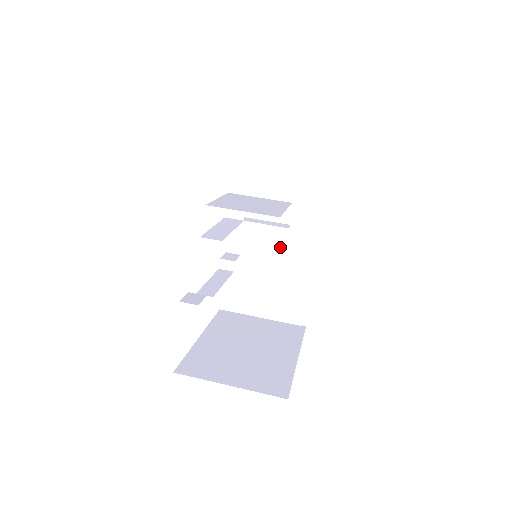
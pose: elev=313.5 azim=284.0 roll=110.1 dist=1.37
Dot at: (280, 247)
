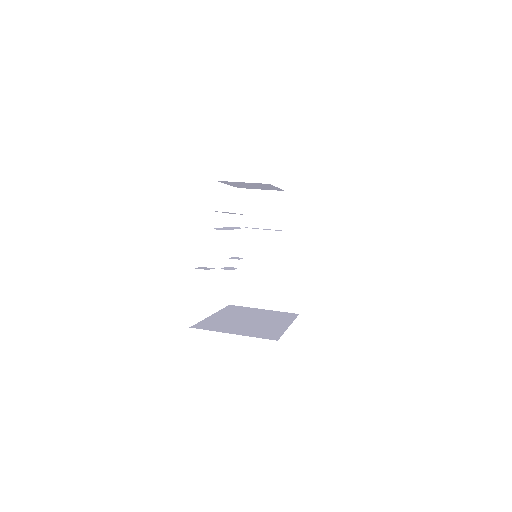
Dot at: occluded
